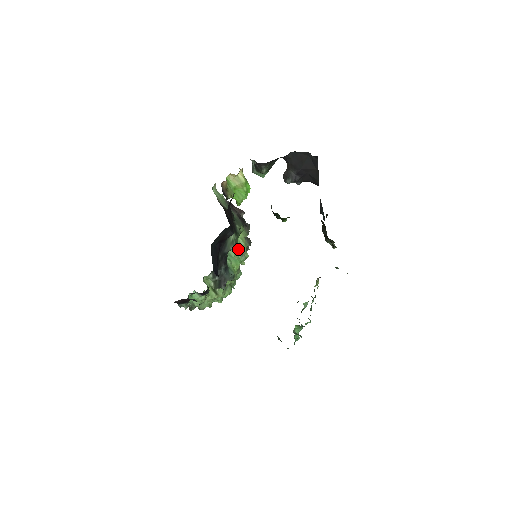
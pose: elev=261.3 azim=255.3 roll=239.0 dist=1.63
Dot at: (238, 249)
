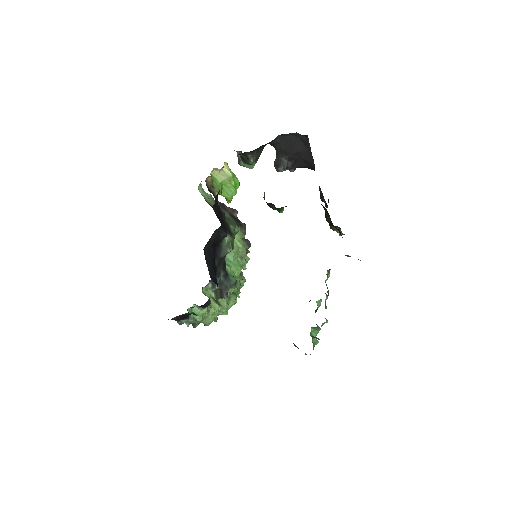
Dot at: (236, 252)
